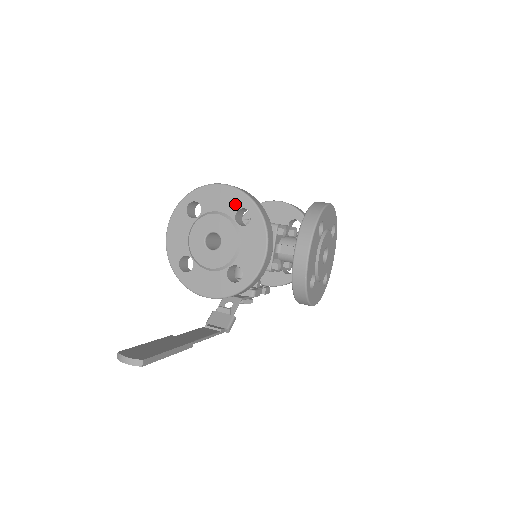
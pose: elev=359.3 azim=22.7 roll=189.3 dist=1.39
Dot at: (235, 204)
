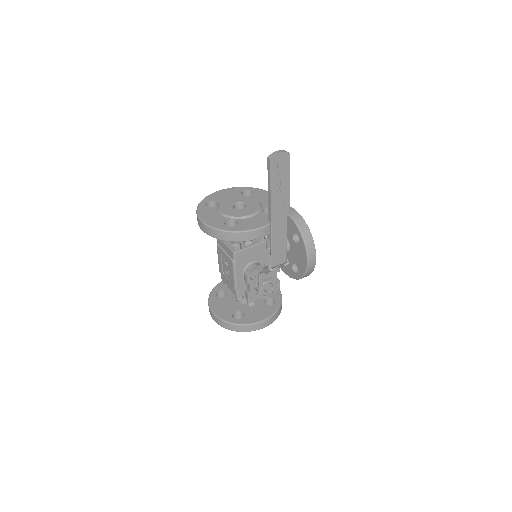
Dot at: (237, 191)
